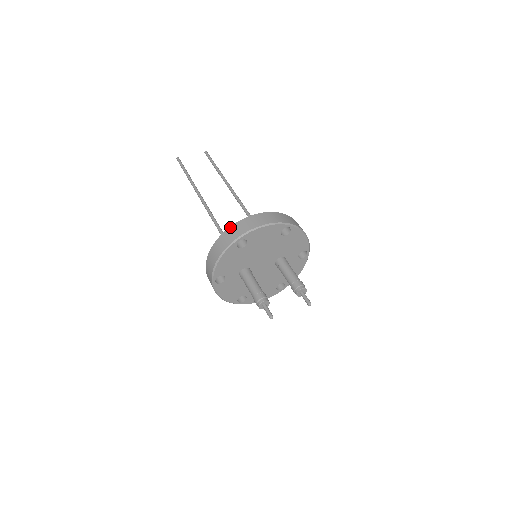
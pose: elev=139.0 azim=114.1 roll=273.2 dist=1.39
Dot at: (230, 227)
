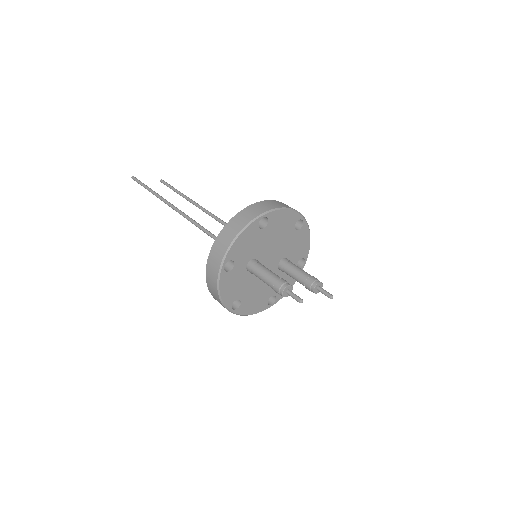
Dot at: (249, 206)
